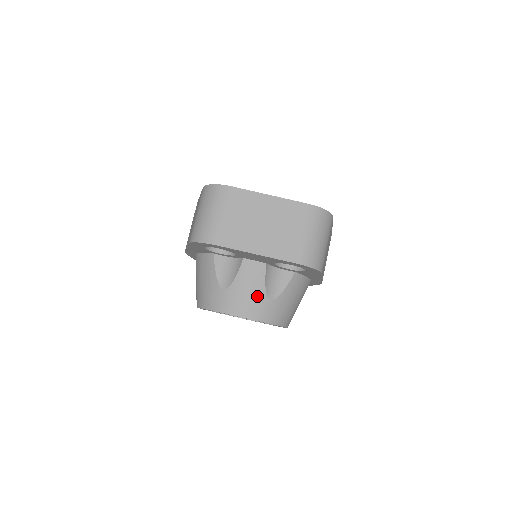
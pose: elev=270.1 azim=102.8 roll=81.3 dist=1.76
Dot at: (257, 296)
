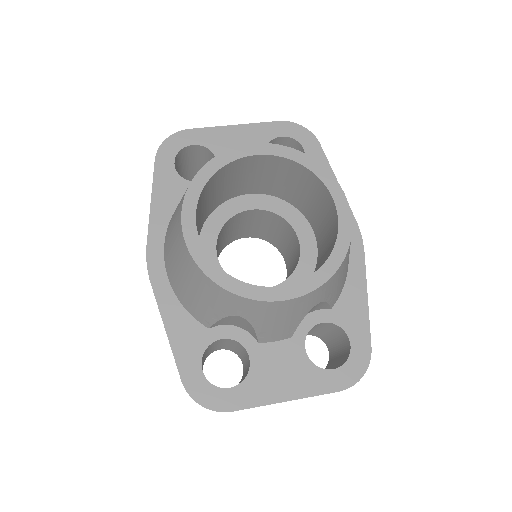
Dot at: occluded
